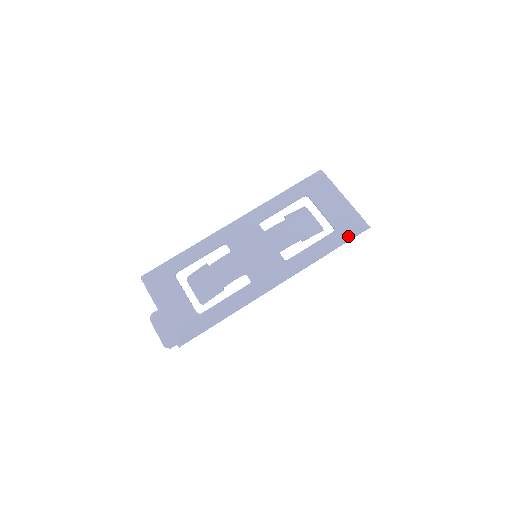
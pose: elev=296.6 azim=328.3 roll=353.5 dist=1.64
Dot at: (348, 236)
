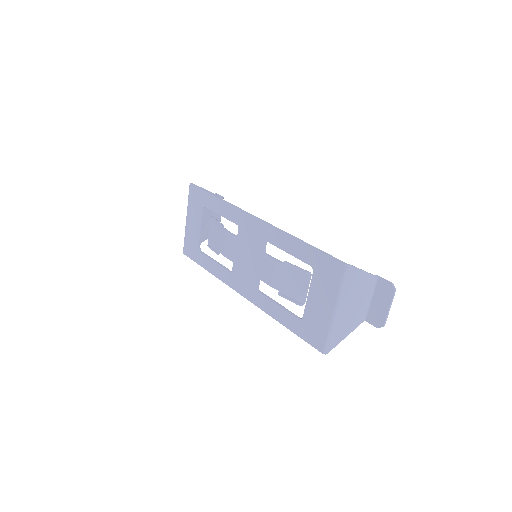
Dot at: (304, 336)
